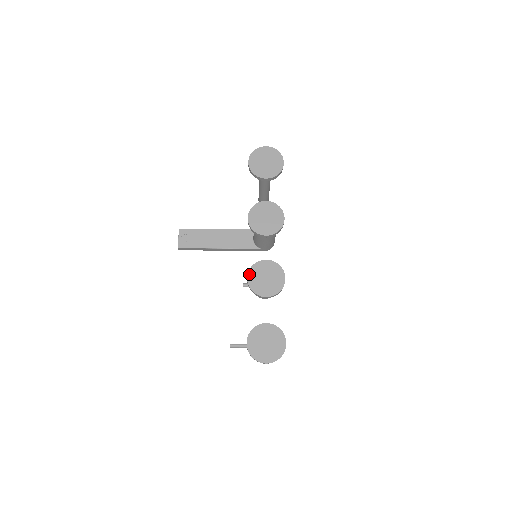
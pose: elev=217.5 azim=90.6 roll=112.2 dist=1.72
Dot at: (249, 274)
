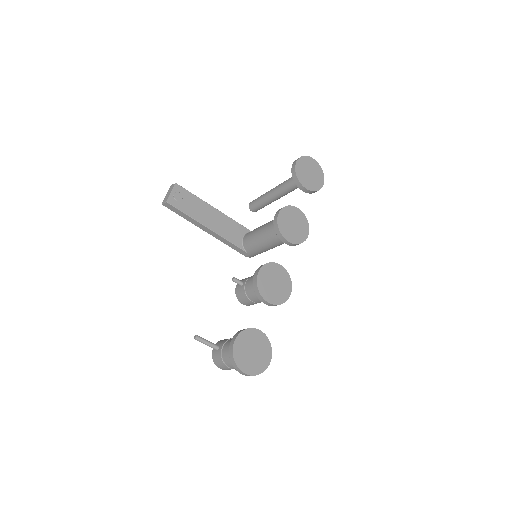
Dot at: (261, 270)
